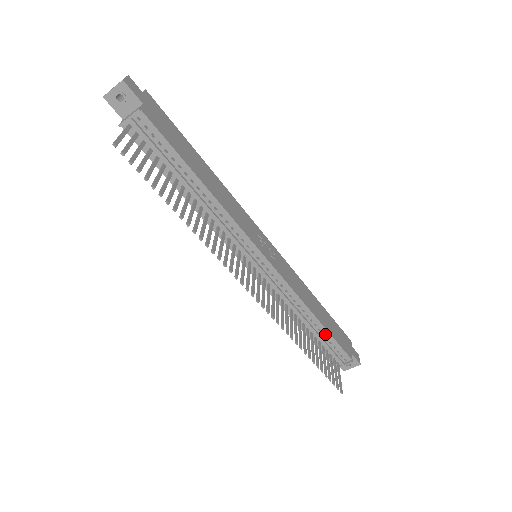
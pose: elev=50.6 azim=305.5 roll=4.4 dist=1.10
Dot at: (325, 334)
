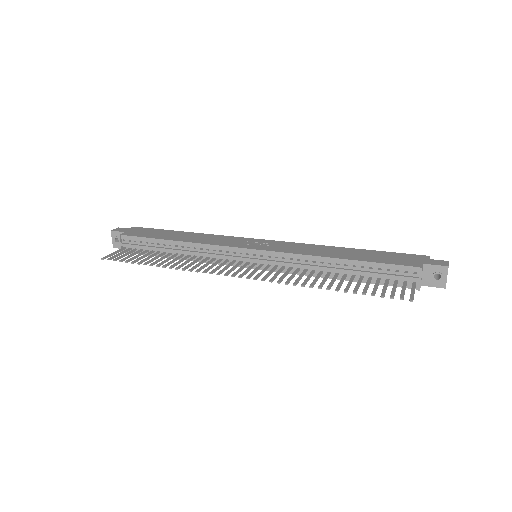
Dot at: (364, 266)
